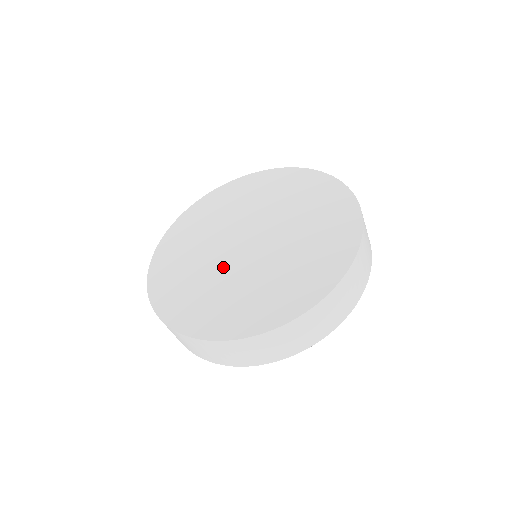
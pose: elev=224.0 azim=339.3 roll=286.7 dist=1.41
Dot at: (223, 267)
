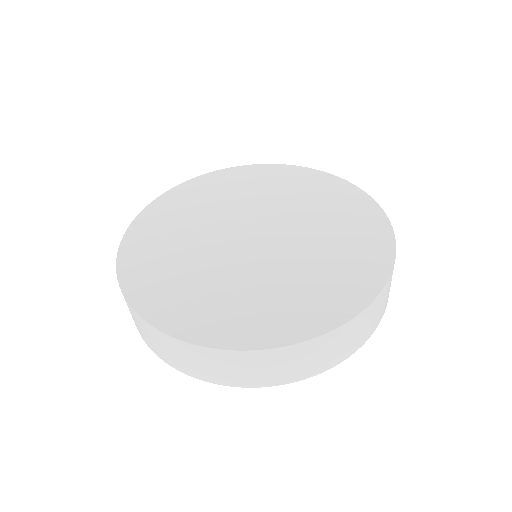
Dot at: (260, 266)
